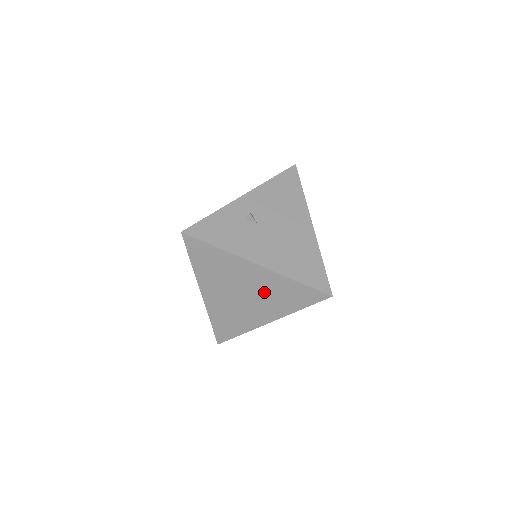
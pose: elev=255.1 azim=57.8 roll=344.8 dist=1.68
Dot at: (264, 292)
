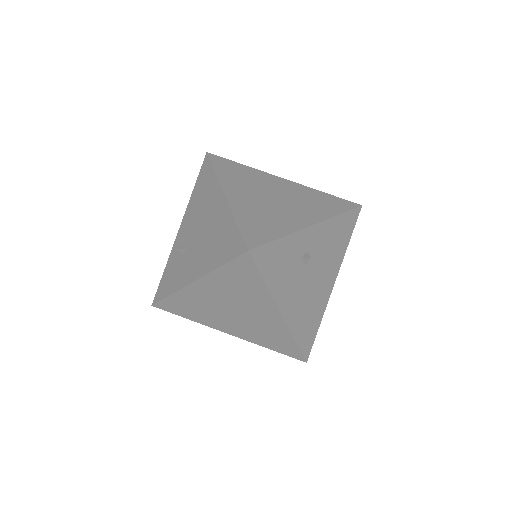
Dot at: (256, 324)
